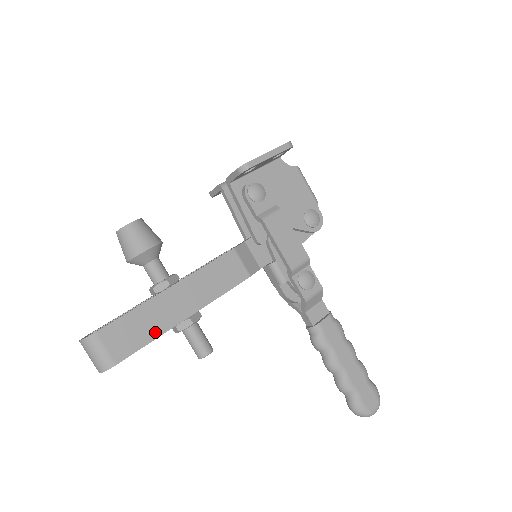
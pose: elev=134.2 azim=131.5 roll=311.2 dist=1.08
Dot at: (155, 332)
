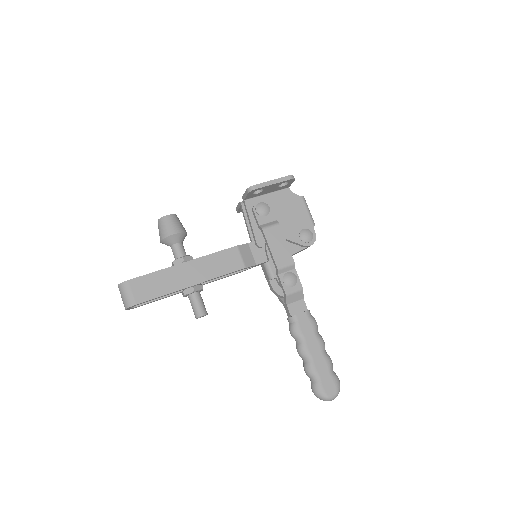
Dot at: (167, 290)
